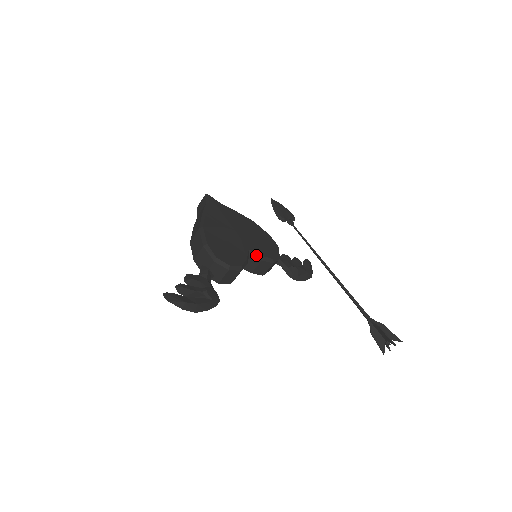
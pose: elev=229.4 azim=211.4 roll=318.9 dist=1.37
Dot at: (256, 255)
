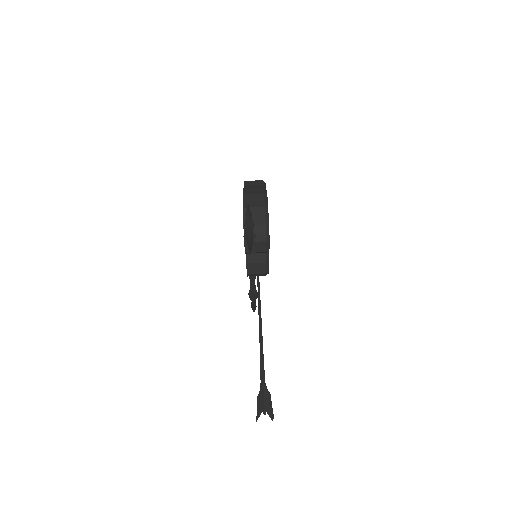
Dot at: (268, 254)
